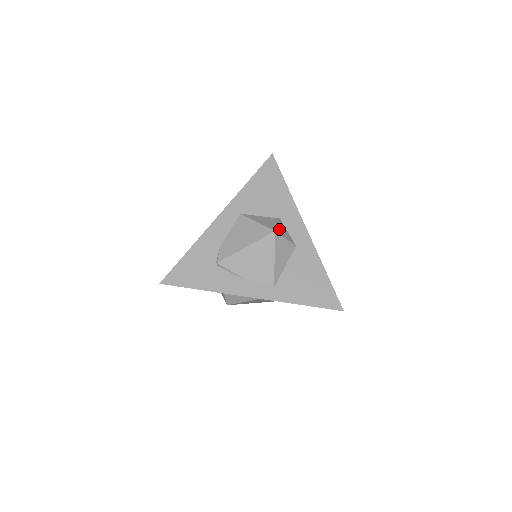
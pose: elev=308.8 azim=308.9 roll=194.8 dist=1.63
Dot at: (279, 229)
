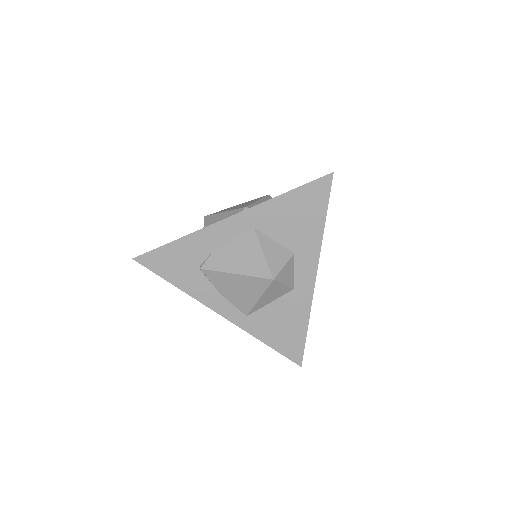
Dot at: (282, 273)
